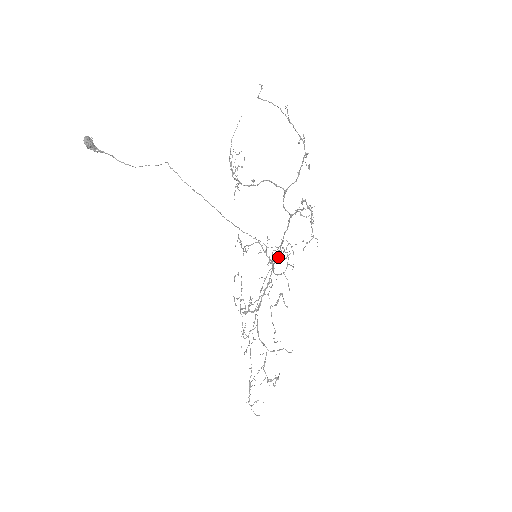
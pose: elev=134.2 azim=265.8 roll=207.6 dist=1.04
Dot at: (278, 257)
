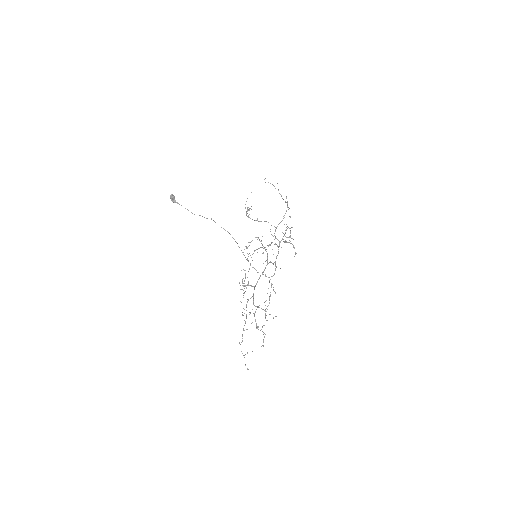
Dot at: (268, 246)
